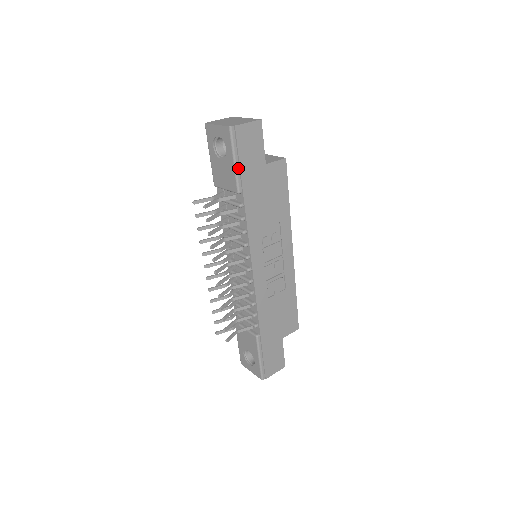
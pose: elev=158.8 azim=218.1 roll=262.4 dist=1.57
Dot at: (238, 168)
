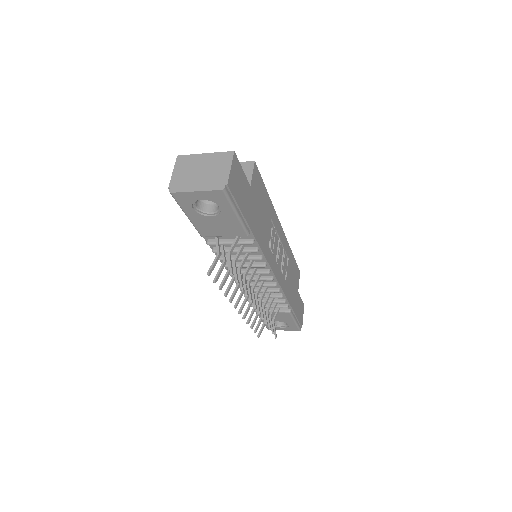
Dot at: (241, 216)
